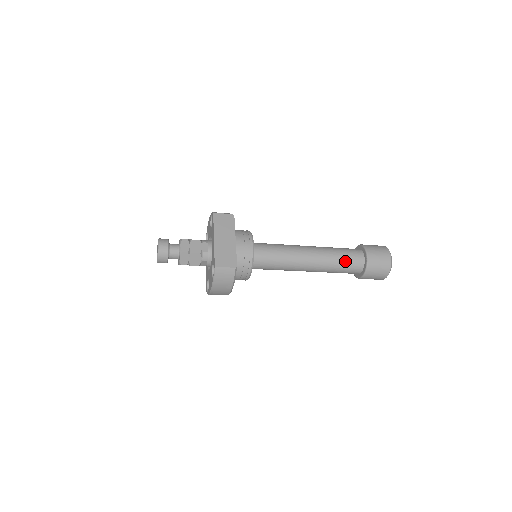
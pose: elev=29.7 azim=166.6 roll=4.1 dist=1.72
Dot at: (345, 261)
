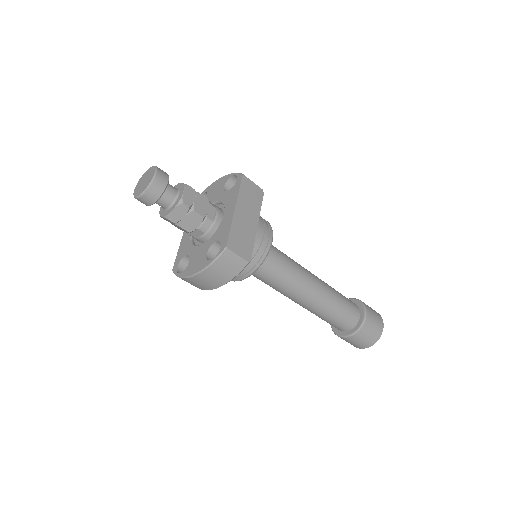
Dot at: (343, 311)
